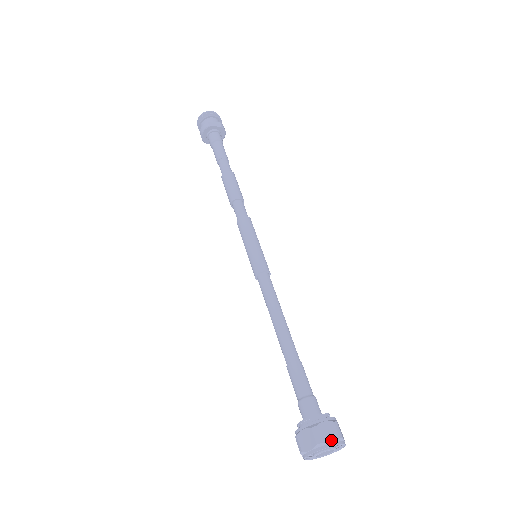
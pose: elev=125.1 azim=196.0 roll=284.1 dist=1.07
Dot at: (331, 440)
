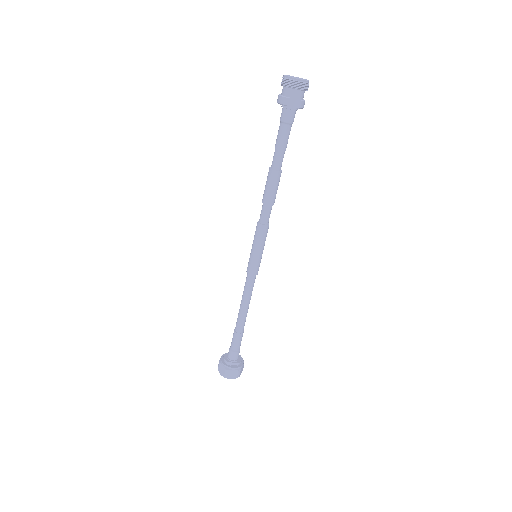
Dot at: (232, 377)
